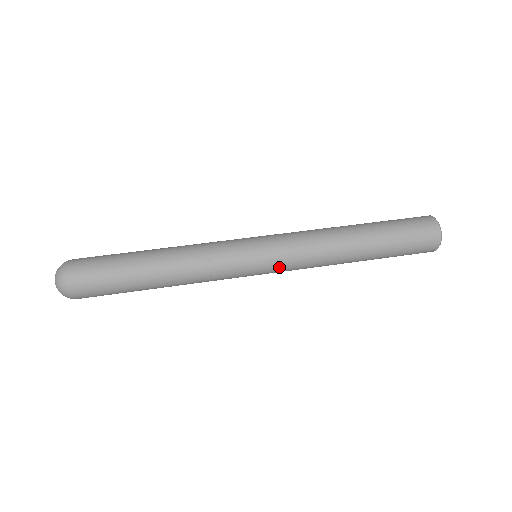
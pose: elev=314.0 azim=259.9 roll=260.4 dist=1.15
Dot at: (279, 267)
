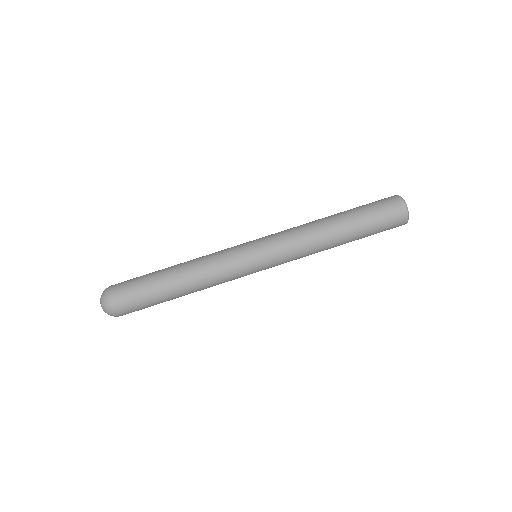
Dot at: occluded
